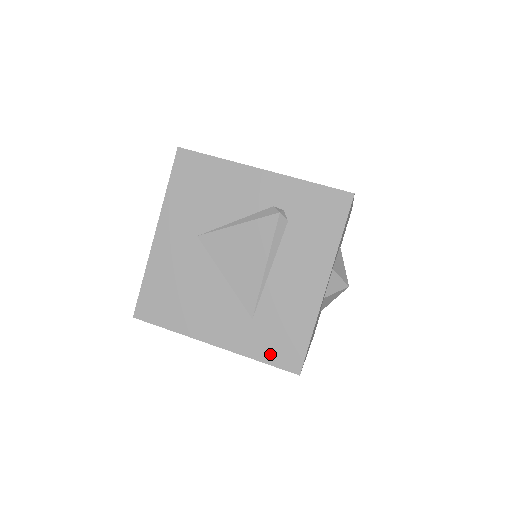
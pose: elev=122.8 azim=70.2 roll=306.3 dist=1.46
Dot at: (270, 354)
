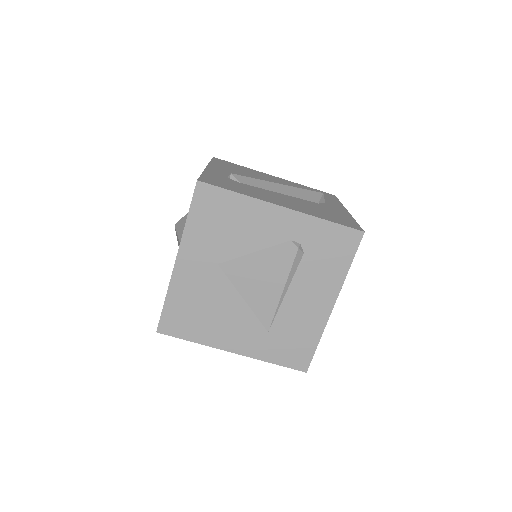
Dot at: (282, 358)
